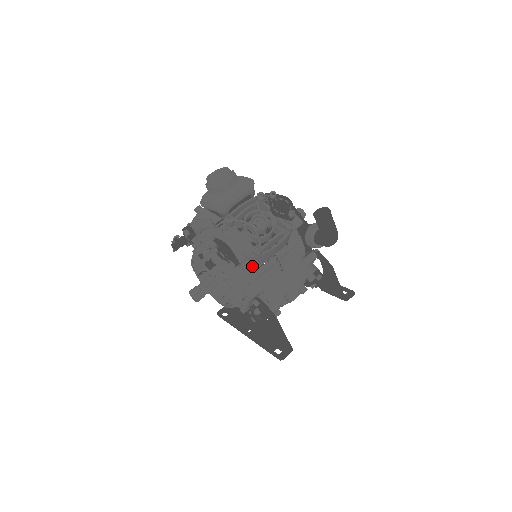
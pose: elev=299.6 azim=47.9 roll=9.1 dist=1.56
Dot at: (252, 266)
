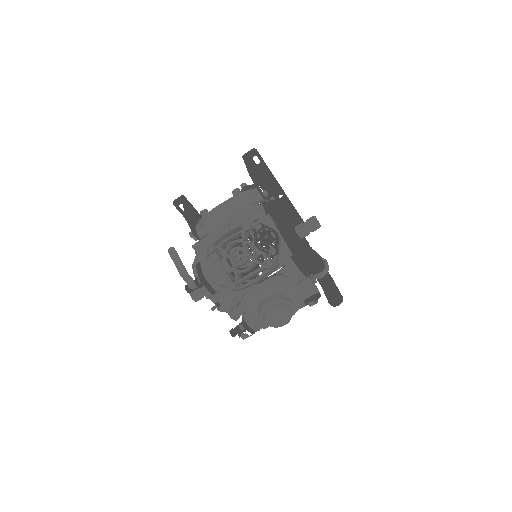
Dot at: occluded
